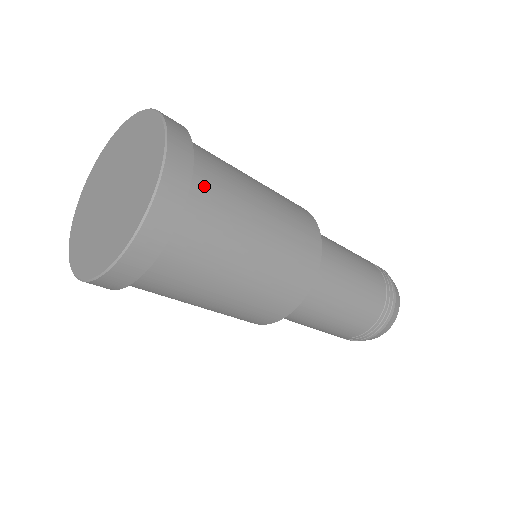
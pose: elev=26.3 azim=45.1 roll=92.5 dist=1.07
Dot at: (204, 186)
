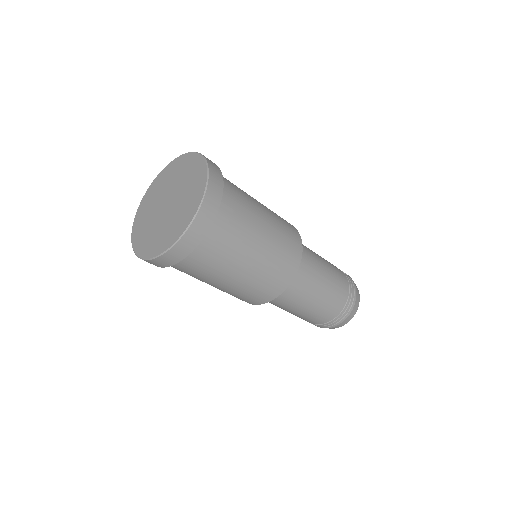
Dot at: (227, 182)
